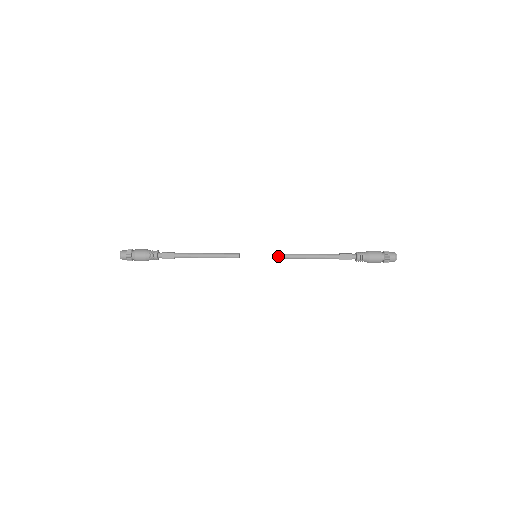
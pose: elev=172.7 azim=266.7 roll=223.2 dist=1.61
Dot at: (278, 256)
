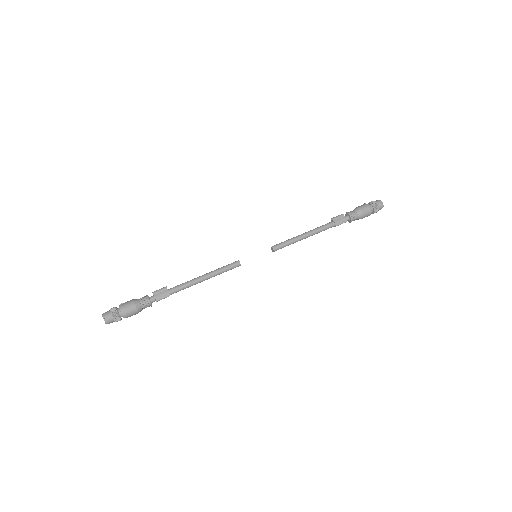
Dot at: occluded
